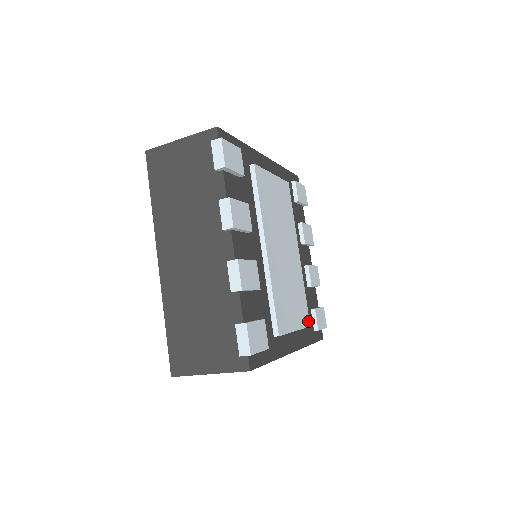
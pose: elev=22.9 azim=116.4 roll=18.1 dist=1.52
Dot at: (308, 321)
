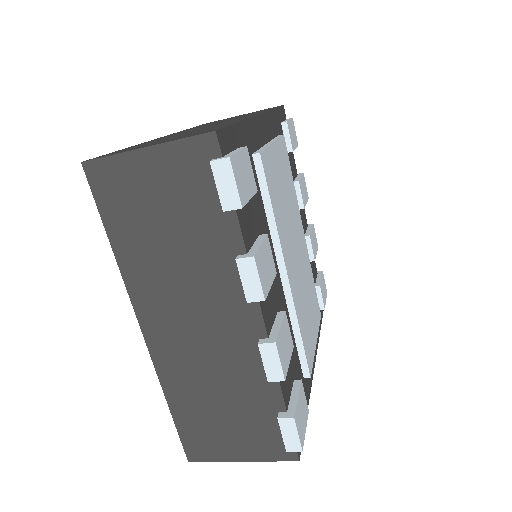
Dot at: (319, 312)
